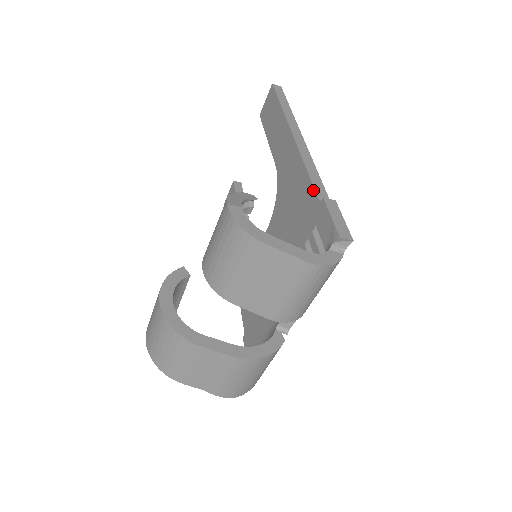
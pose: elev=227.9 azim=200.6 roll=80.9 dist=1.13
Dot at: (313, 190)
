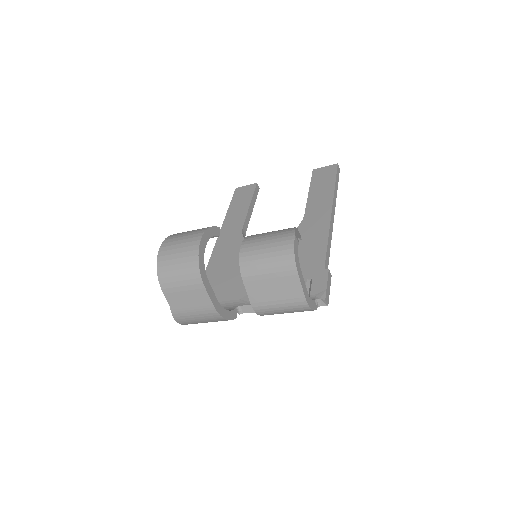
Dot at: (325, 258)
